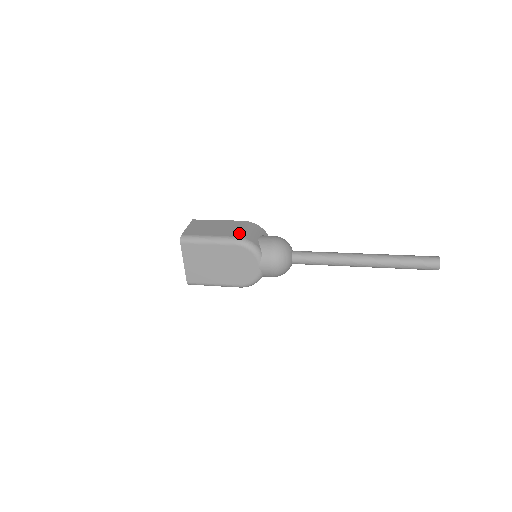
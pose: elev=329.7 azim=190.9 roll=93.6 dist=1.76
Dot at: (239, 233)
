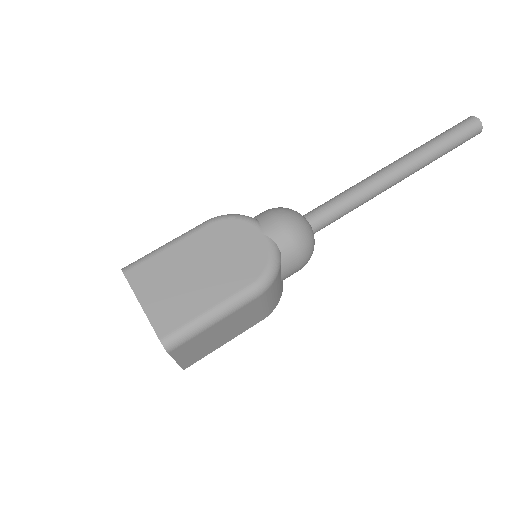
Dot at: occluded
